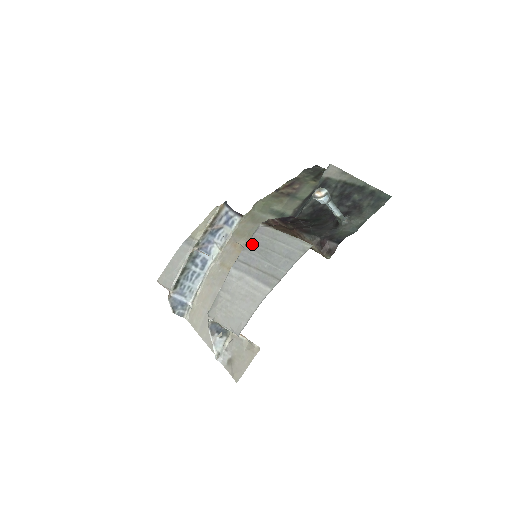
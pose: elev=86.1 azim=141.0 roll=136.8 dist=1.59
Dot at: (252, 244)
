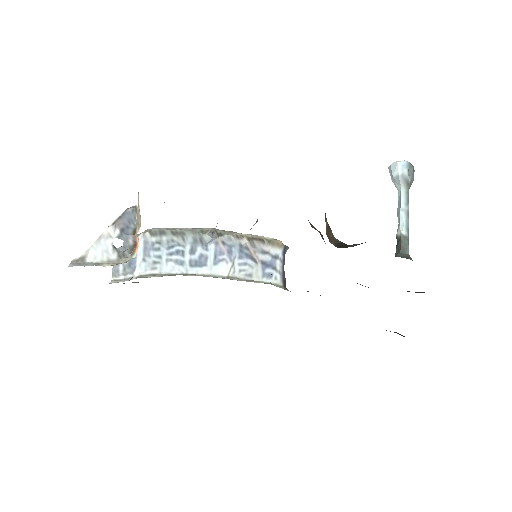
Dot at: occluded
